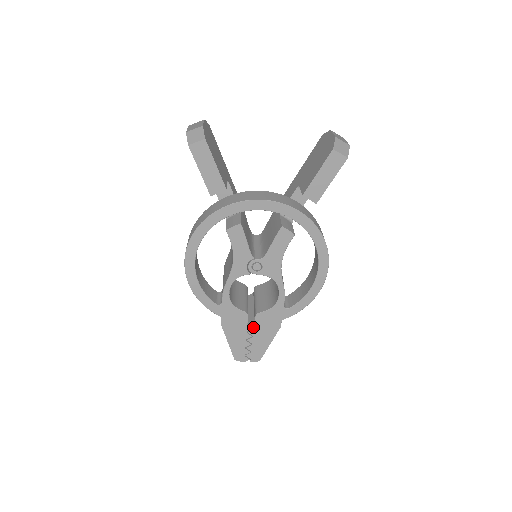
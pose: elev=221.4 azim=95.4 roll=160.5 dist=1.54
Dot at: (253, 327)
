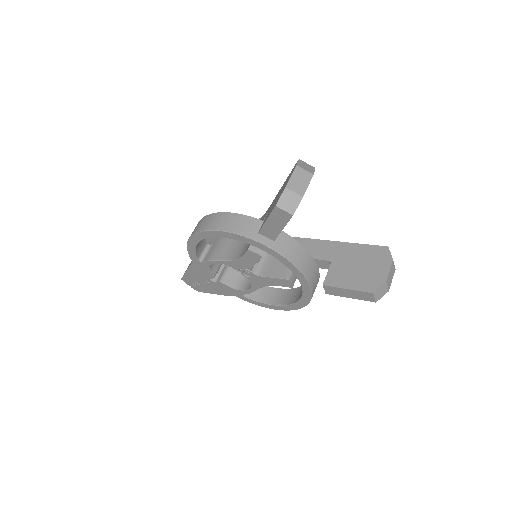
Dot at: (211, 282)
